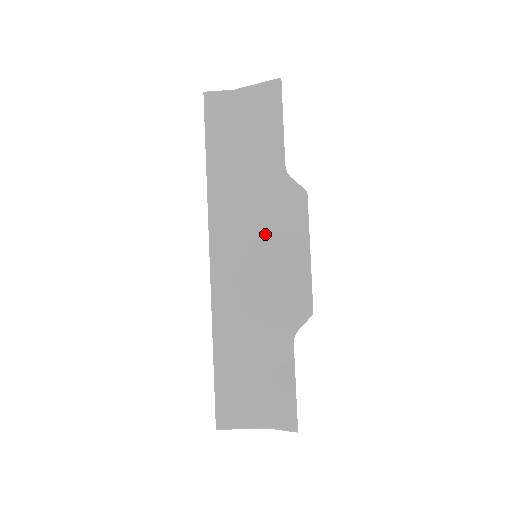
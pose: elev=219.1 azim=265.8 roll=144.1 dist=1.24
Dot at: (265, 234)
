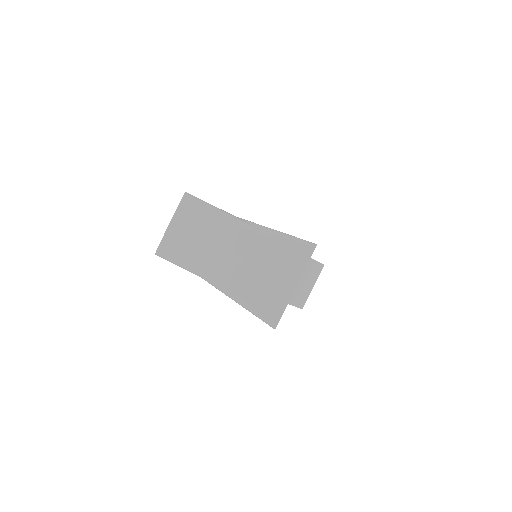
Dot at: occluded
